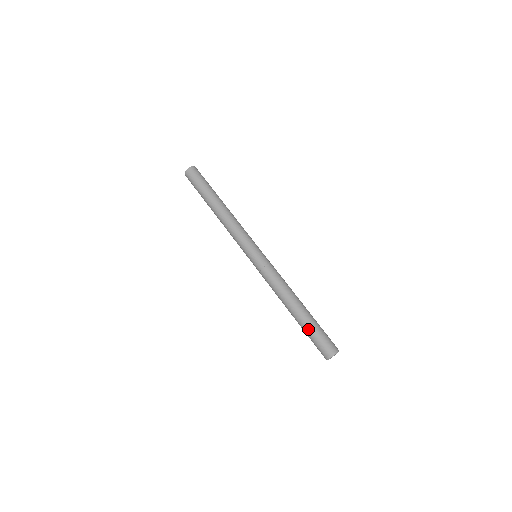
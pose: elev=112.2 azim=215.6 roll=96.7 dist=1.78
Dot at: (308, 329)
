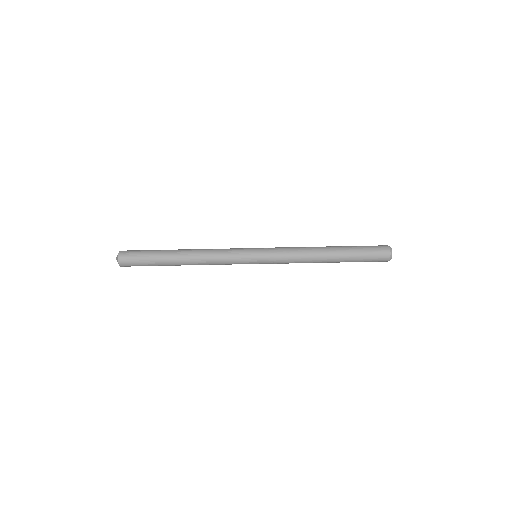
Dot at: (355, 248)
